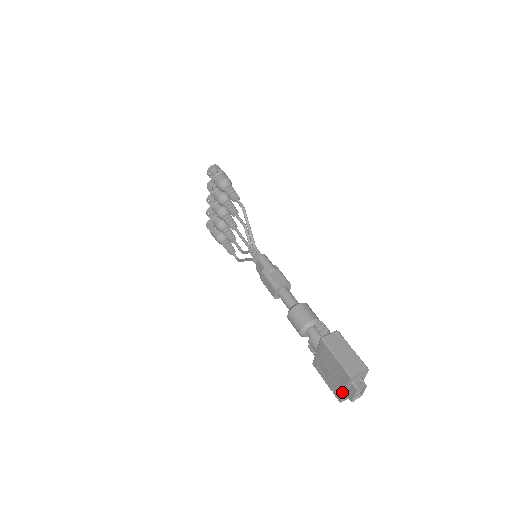
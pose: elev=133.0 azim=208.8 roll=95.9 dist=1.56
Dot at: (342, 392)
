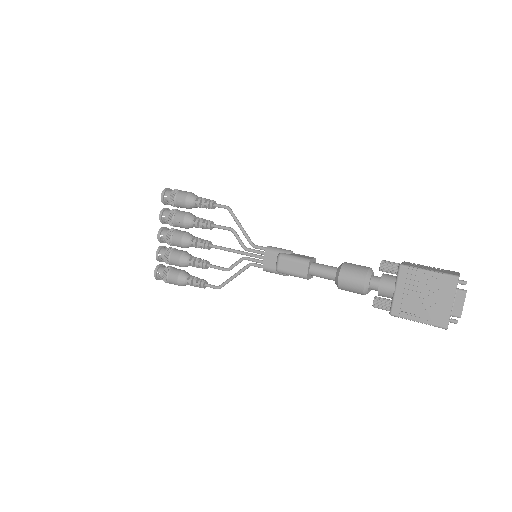
Dot at: (449, 309)
